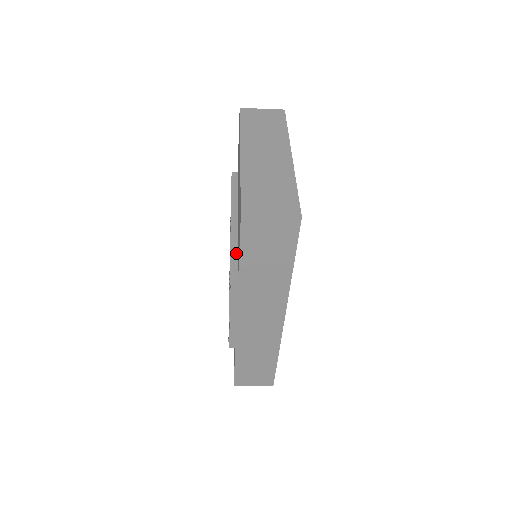
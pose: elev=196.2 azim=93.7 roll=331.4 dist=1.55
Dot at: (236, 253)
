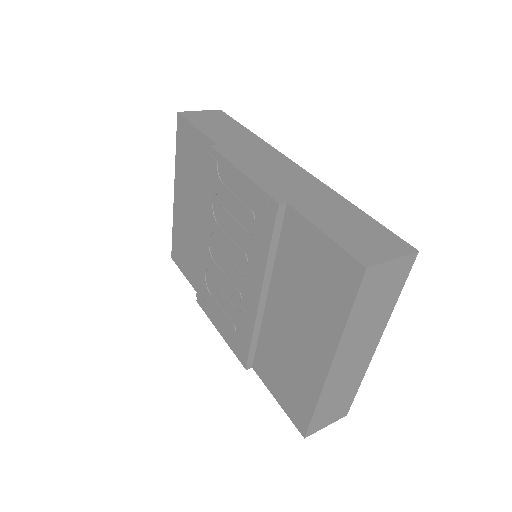
Dot at: (257, 338)
